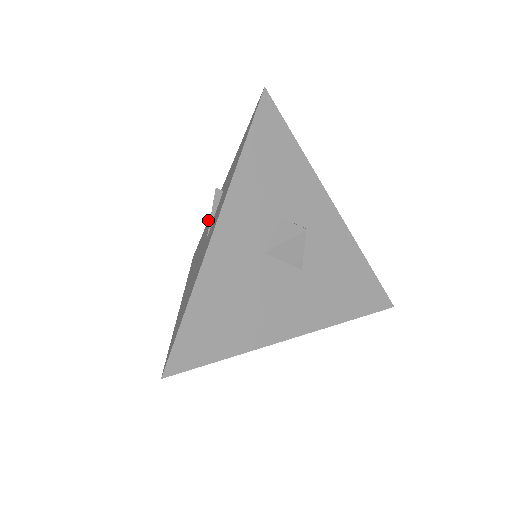
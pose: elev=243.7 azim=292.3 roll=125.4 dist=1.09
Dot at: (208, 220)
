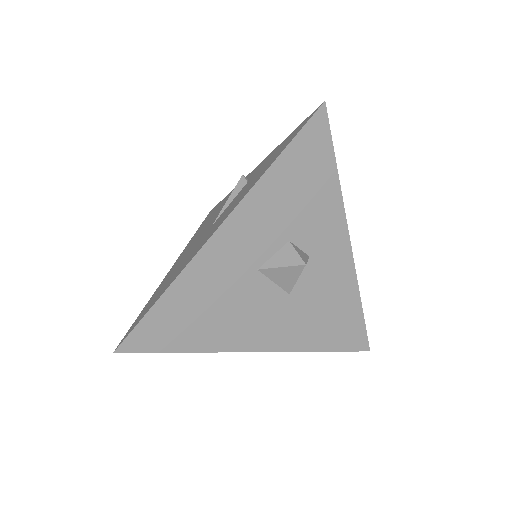
Dot at: (231, 191)
